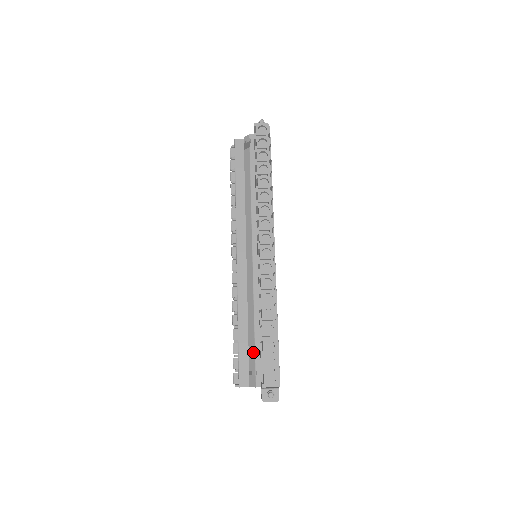
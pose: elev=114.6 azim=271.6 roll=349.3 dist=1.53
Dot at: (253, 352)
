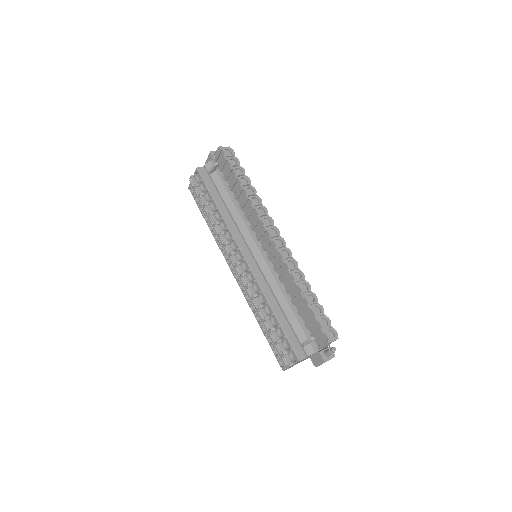
Dot at: (298, 327)
